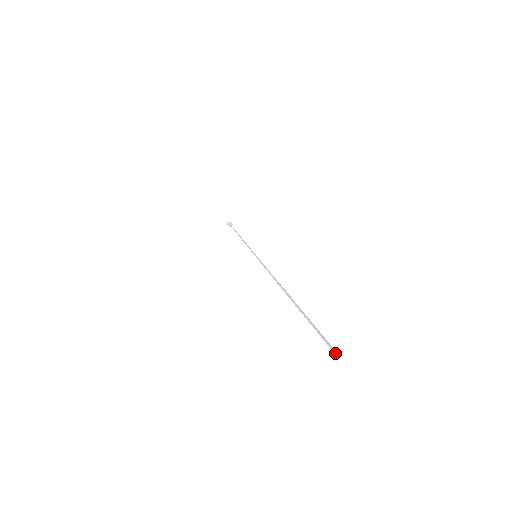
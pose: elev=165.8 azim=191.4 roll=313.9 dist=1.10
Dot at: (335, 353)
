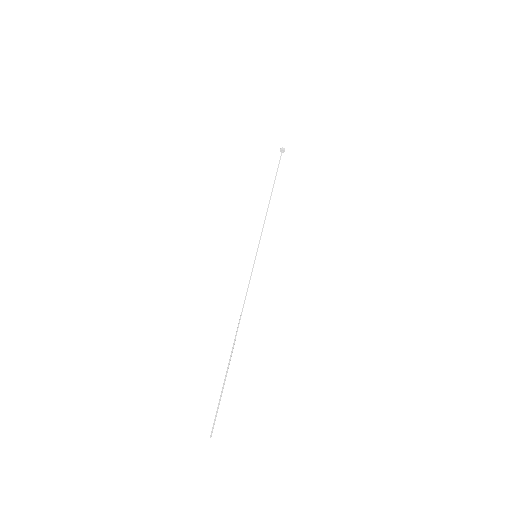
Dot at: occluded
